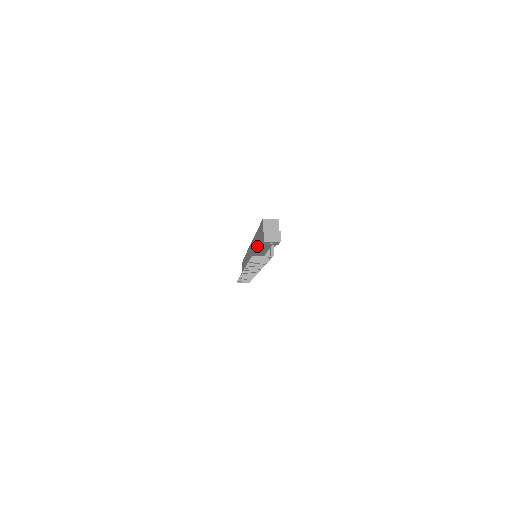
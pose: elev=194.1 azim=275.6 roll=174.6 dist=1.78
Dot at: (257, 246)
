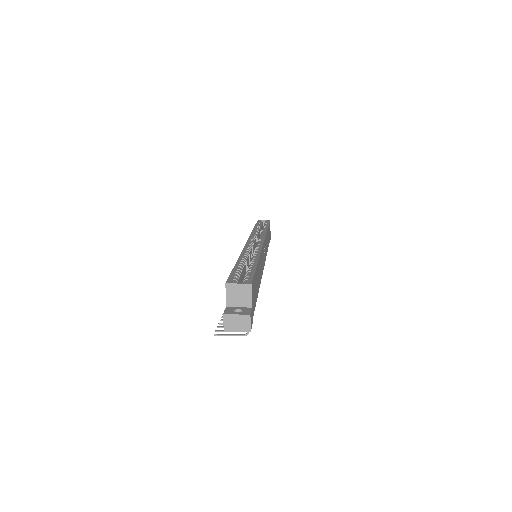
Dot at: occluded
